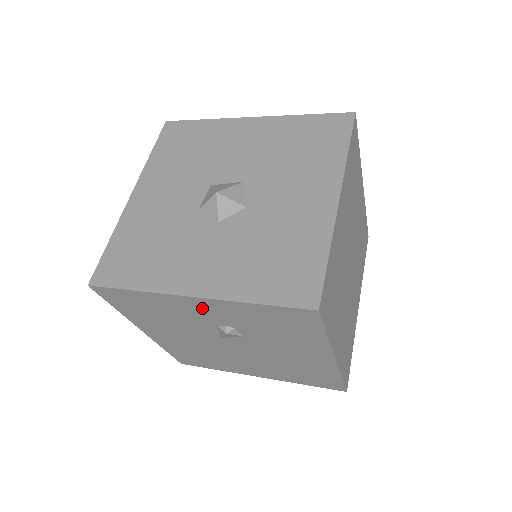
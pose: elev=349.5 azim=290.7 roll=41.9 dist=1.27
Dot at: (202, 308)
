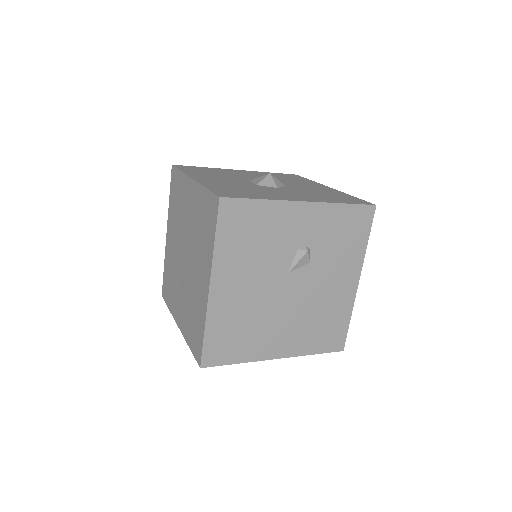
Dot at: (302, 219)
